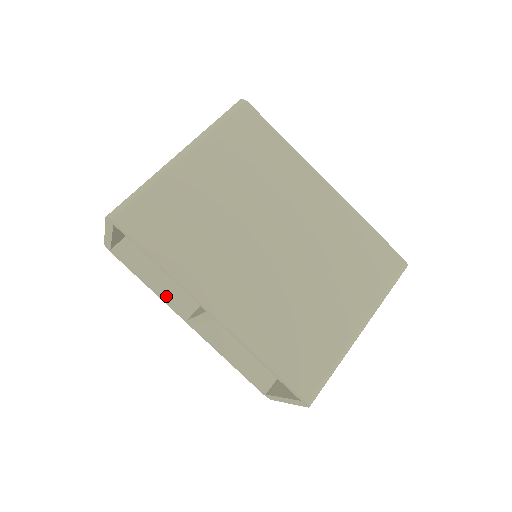
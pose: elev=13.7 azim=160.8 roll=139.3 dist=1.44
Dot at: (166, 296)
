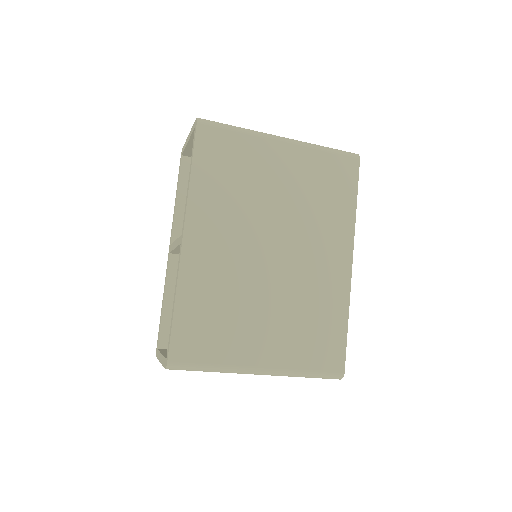
Dot at: (178, 217)
